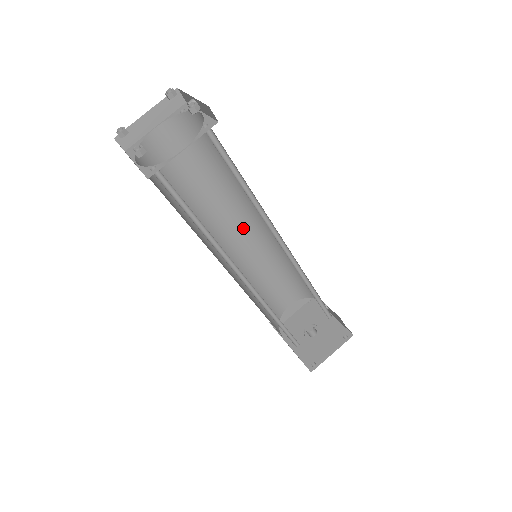
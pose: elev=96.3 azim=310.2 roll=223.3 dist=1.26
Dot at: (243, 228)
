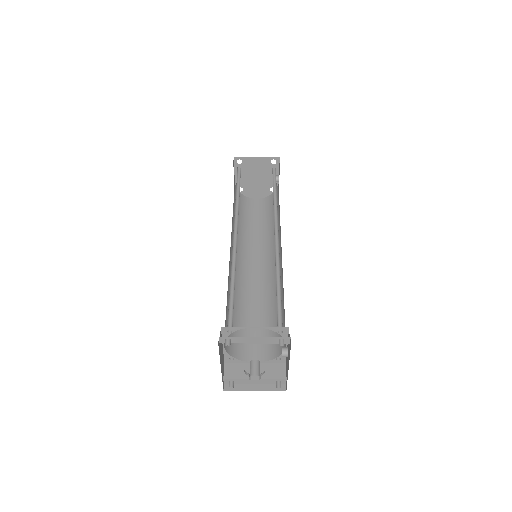
Dot at: (263, 265)
